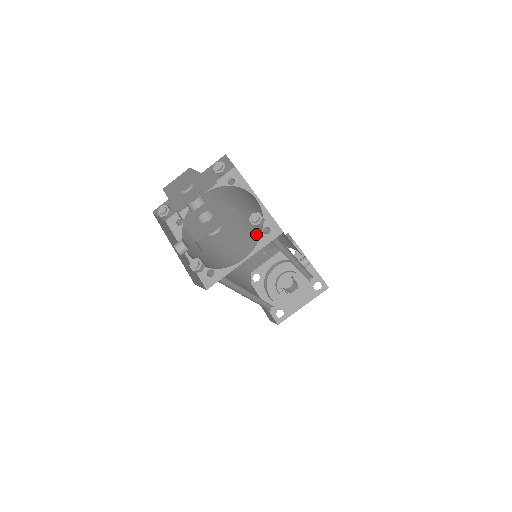
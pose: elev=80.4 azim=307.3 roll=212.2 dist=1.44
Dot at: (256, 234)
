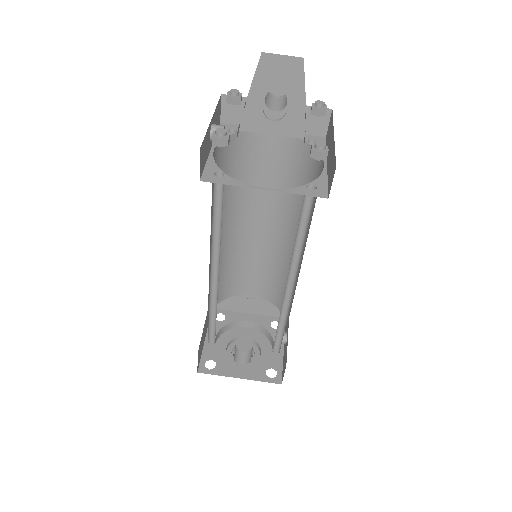
Dot at: (268, 256)
